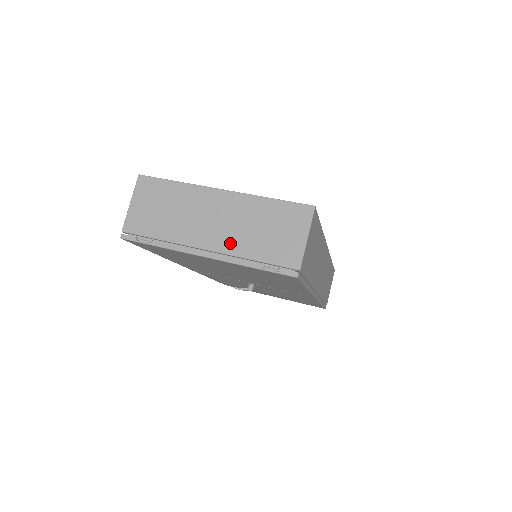
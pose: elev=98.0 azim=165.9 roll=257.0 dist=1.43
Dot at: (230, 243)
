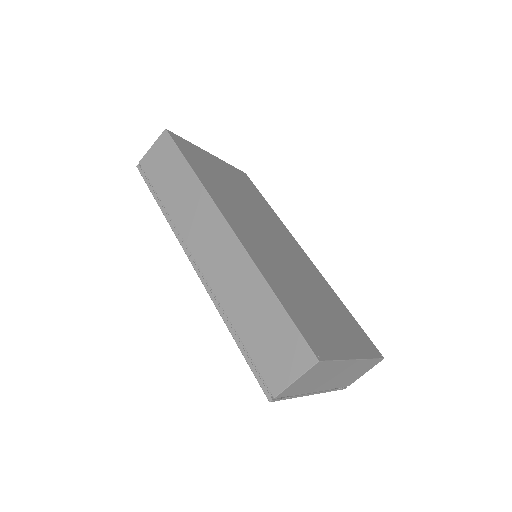
Dot at: (332, 385)
